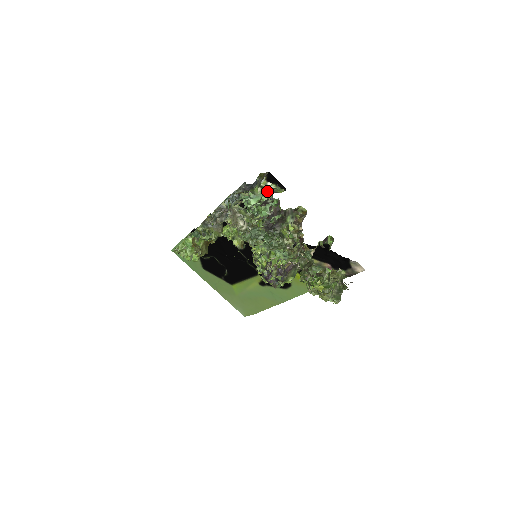
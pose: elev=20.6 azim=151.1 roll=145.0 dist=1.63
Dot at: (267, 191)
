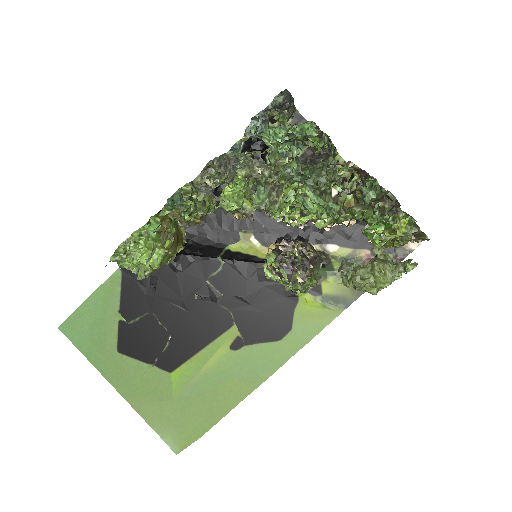
Dot at: occluded
